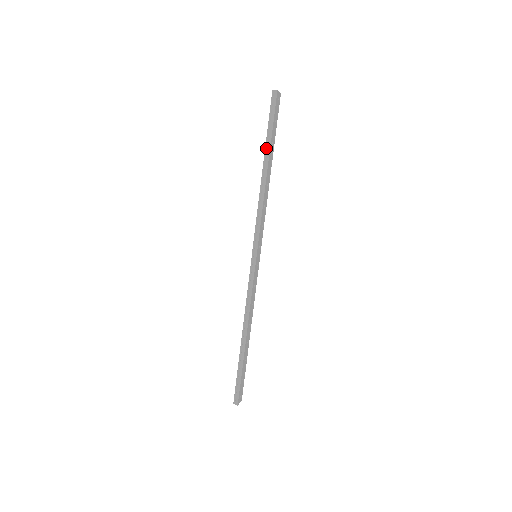
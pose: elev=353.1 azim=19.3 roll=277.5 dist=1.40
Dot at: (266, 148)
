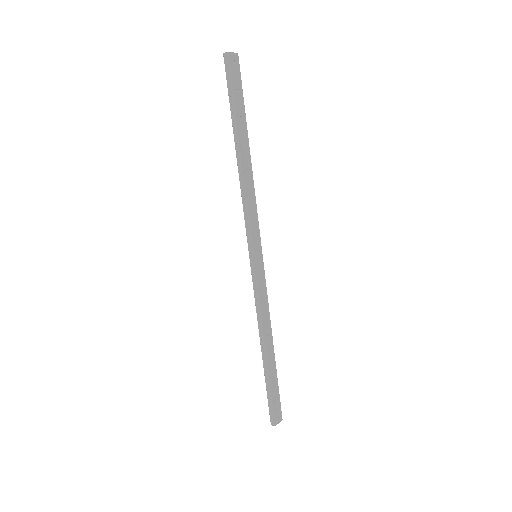
Dot at: (233, 126)
